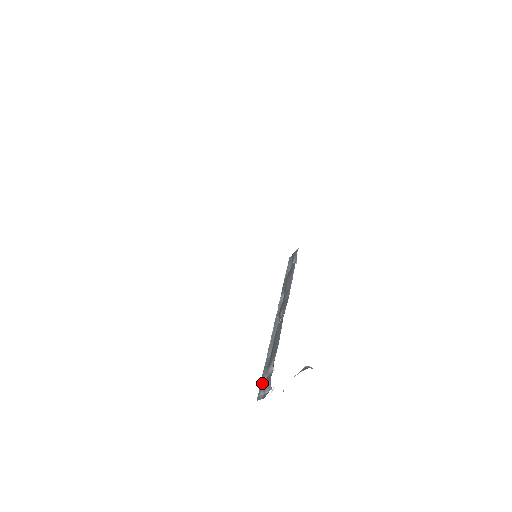
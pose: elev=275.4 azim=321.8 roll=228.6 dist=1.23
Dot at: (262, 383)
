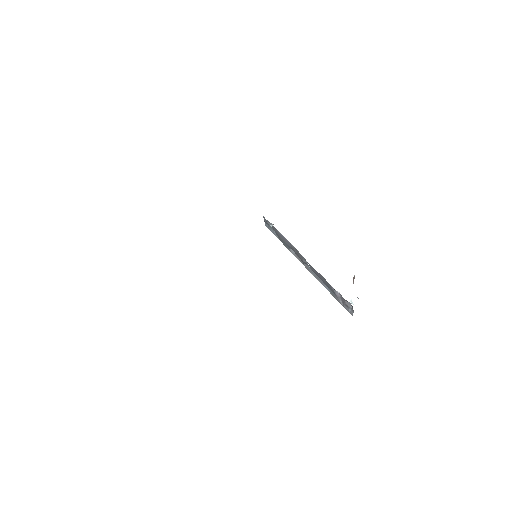
Dot at: (343, 305)
